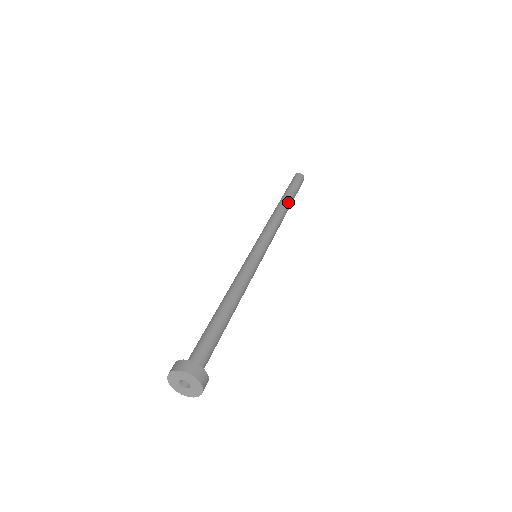
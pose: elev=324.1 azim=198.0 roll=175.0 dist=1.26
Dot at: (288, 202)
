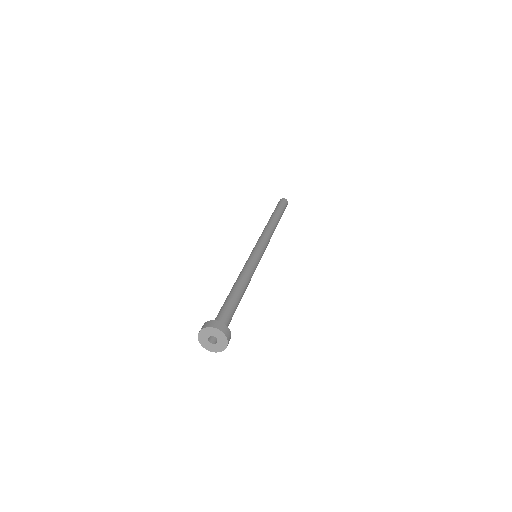
Dot at: (278, 219)
